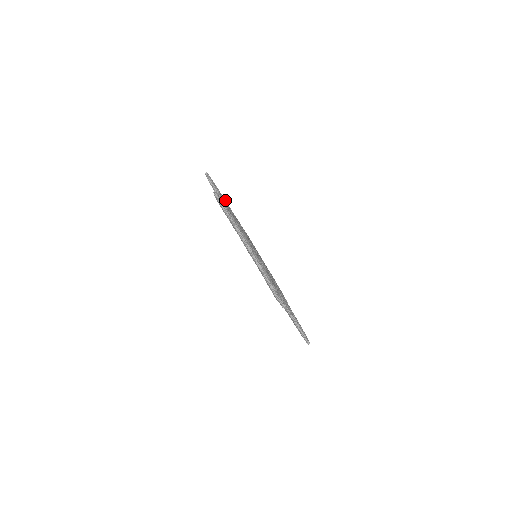
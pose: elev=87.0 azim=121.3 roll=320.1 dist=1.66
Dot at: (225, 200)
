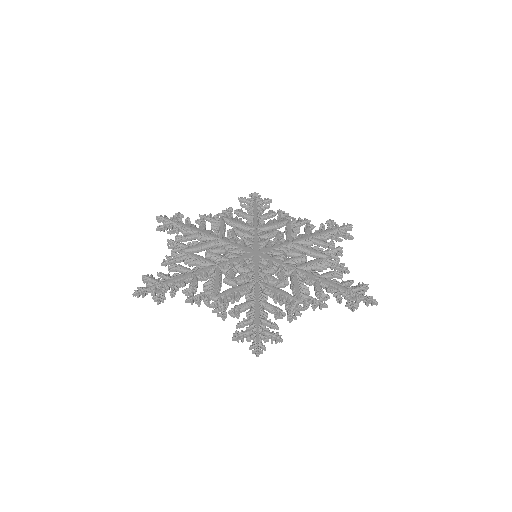
Dot at: (180, 278)
